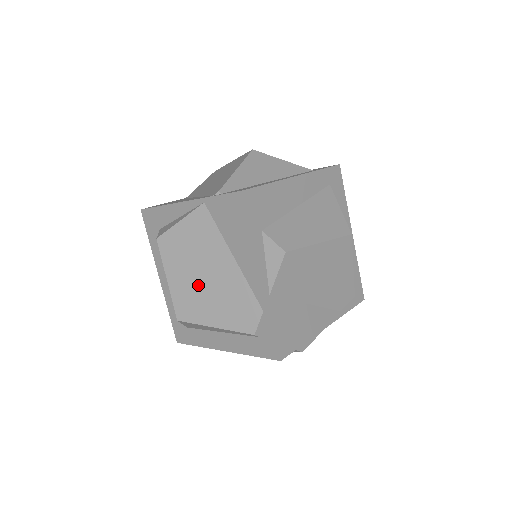
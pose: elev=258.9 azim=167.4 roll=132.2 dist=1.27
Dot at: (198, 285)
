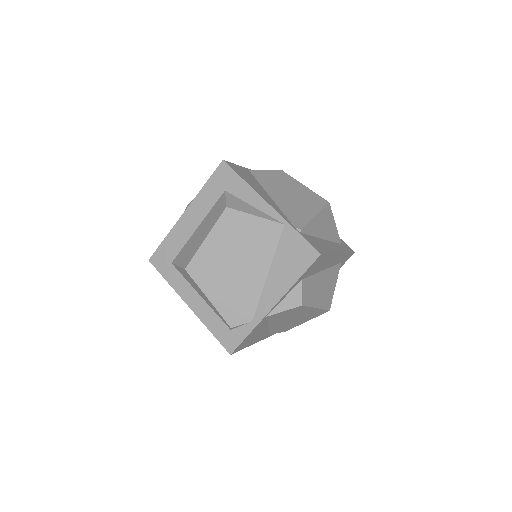
Dot at: (225, 265)
